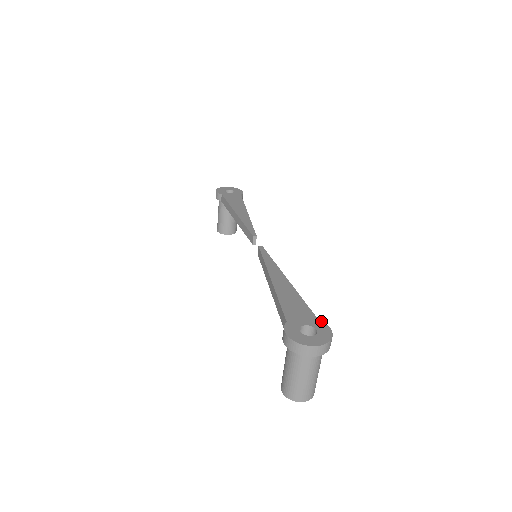
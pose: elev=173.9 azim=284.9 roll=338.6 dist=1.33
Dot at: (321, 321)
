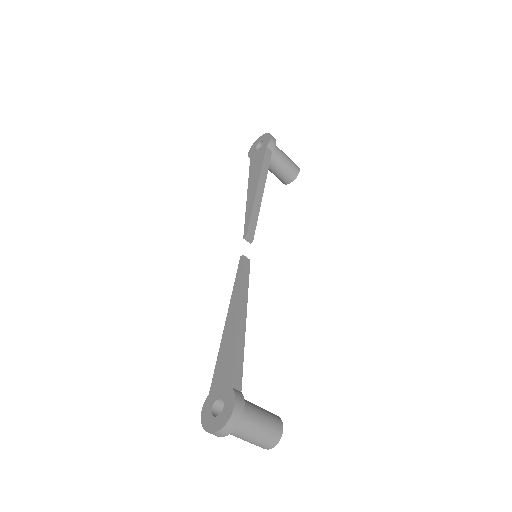
Dot at: (232, 390)
